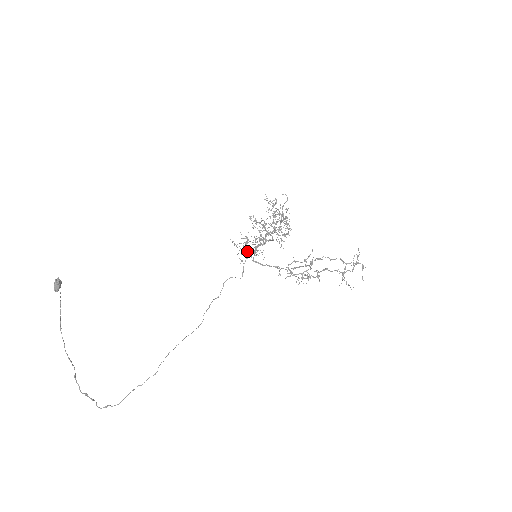
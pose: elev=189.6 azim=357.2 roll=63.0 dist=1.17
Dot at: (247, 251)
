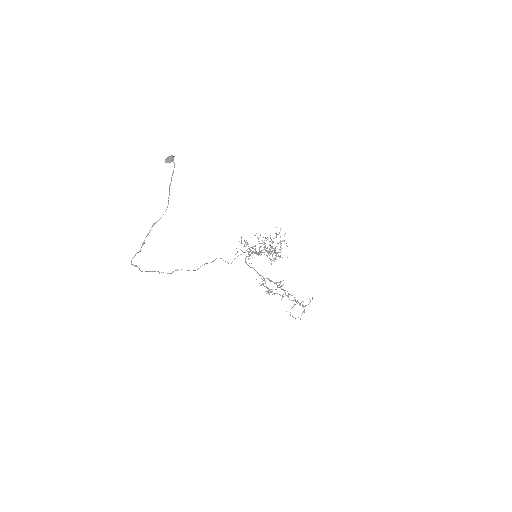
Dot at: occluded
